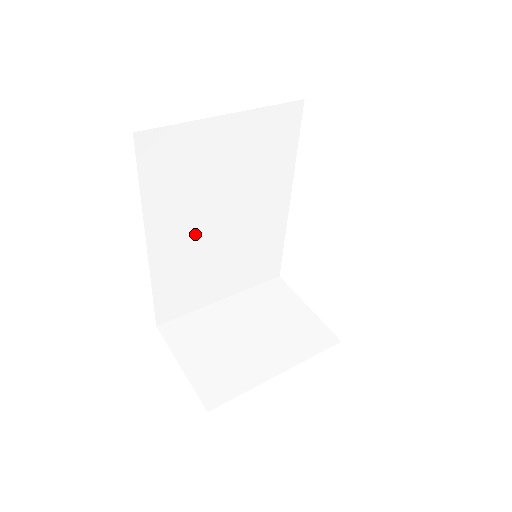
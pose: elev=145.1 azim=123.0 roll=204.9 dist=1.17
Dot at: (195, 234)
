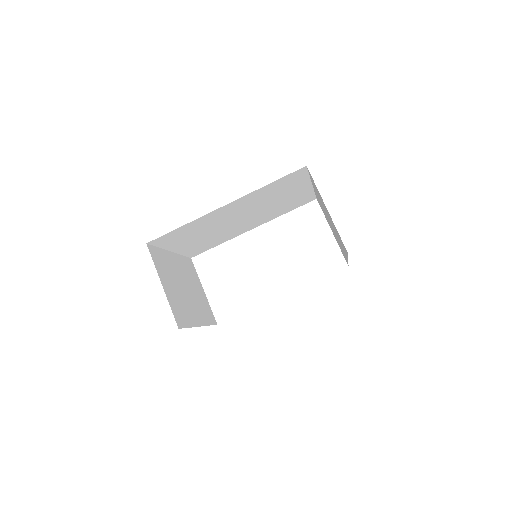
Dot at: (232, 215)
